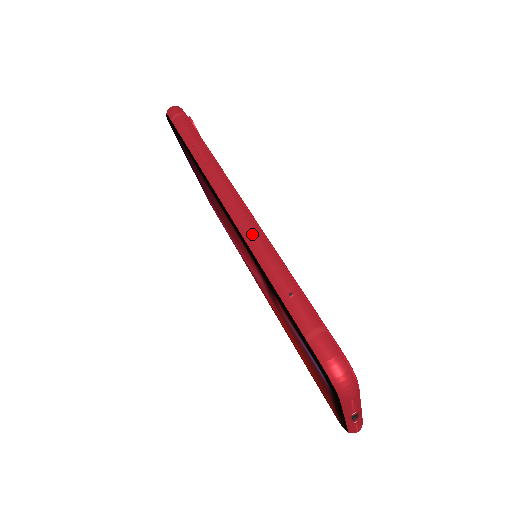
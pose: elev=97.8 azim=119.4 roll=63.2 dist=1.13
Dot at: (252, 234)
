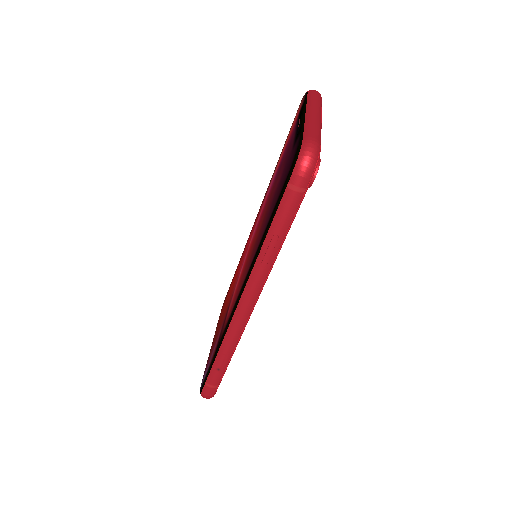
Dot at: (234, 333)
